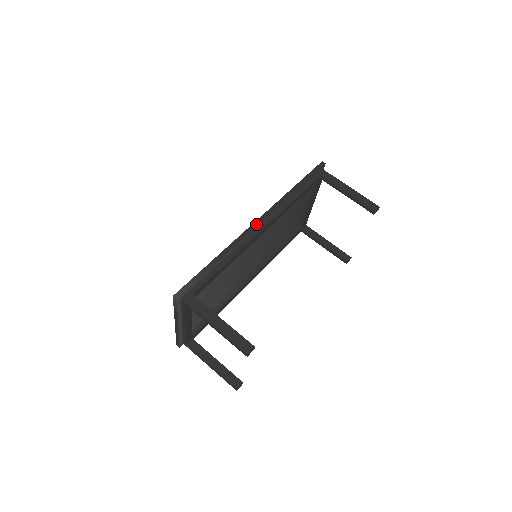
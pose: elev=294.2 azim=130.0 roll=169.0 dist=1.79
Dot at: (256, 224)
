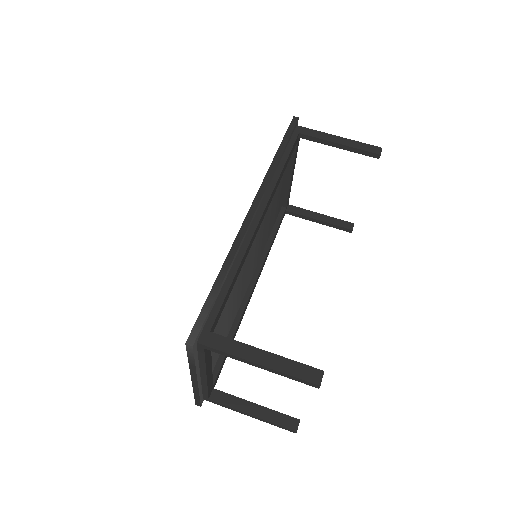
Dot at: (252, 212)
